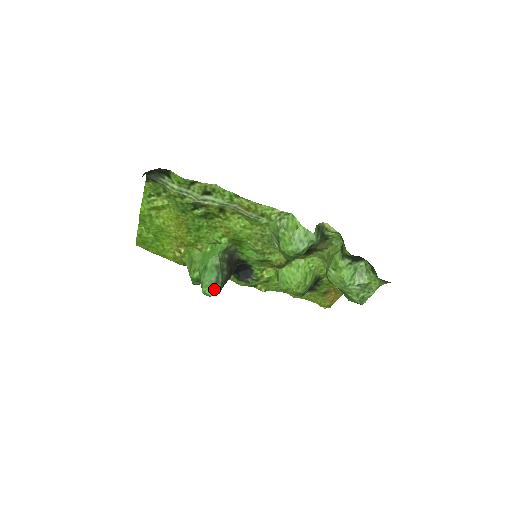
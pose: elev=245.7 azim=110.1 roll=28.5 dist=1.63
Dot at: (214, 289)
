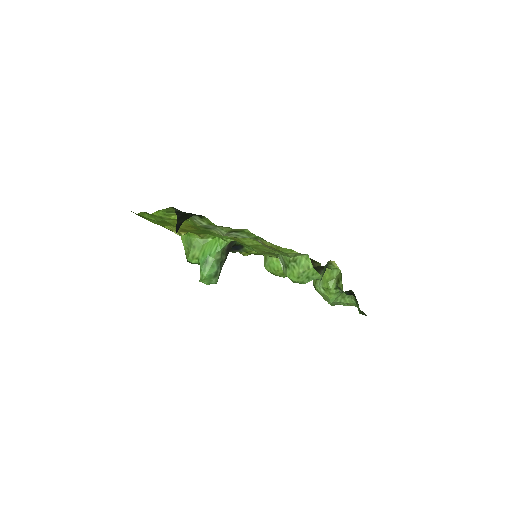
Dot at: (212, 281)
